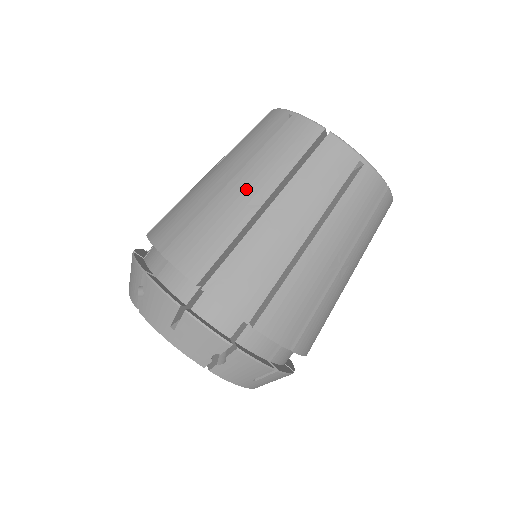
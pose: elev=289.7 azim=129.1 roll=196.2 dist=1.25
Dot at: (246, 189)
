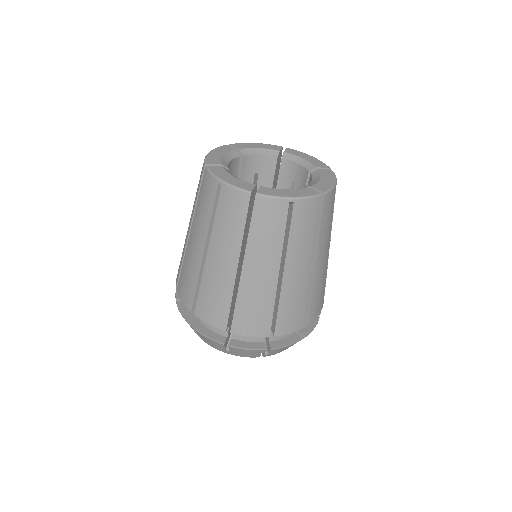
Dot at: (221, 259)
